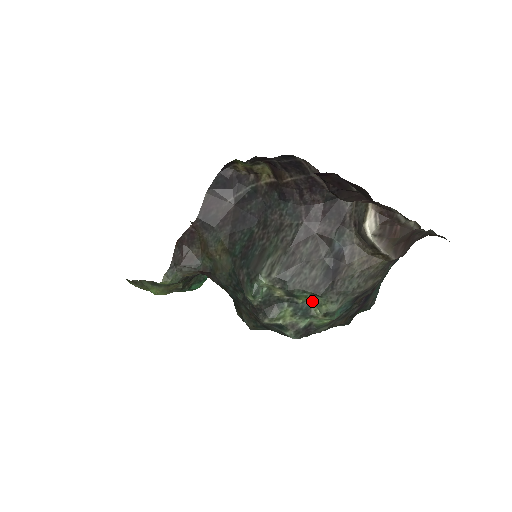
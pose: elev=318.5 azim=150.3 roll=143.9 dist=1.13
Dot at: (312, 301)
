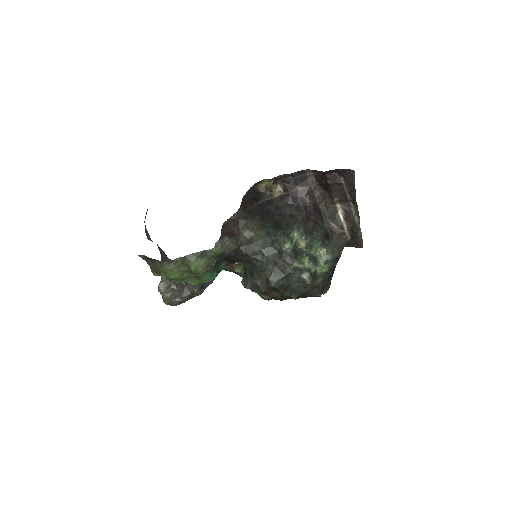
Dot at: (317, 254)
